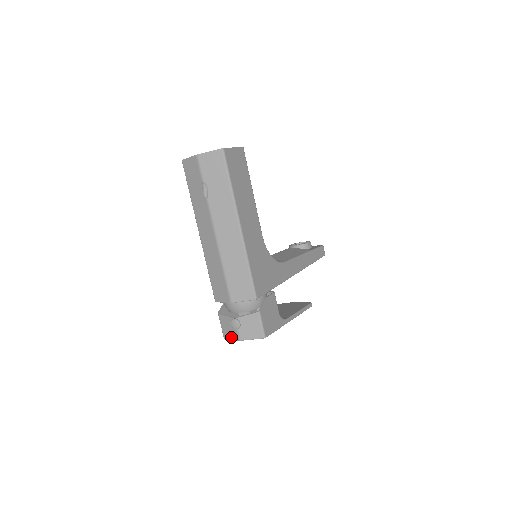
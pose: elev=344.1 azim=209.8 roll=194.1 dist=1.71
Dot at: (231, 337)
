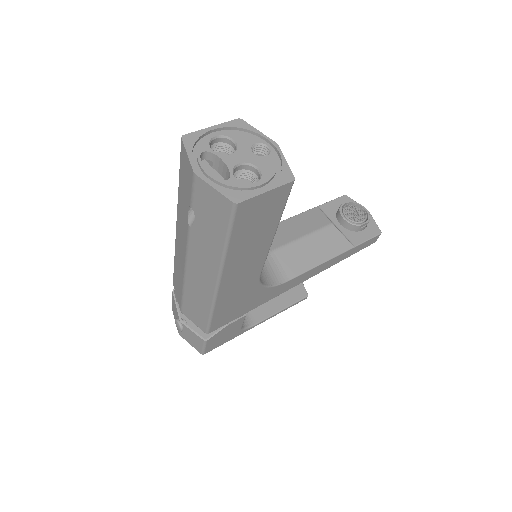
Dot at: occluded
